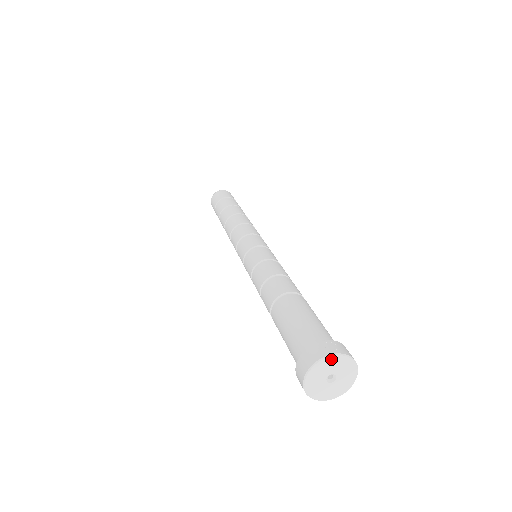
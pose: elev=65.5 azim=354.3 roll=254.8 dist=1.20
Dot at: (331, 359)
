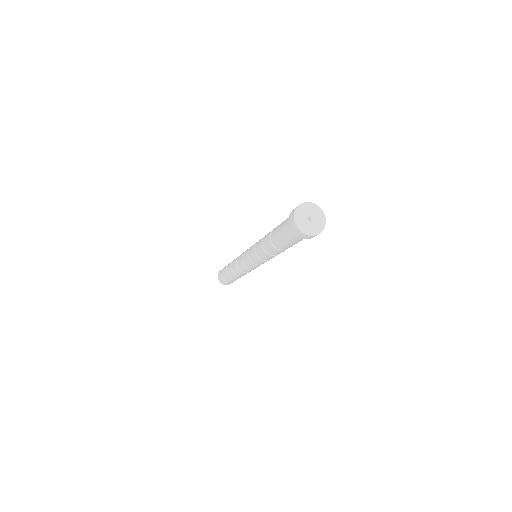
Dot at: (304, 205)
